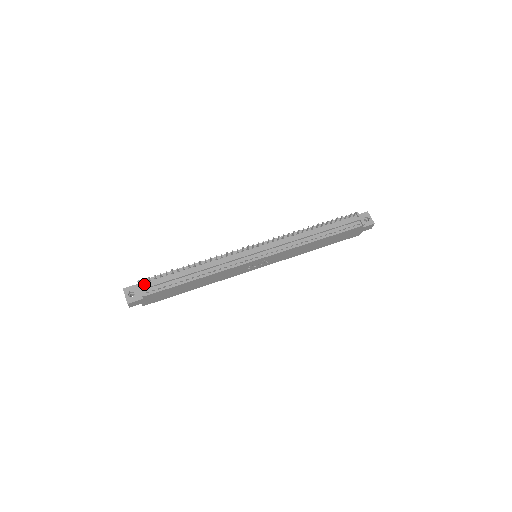
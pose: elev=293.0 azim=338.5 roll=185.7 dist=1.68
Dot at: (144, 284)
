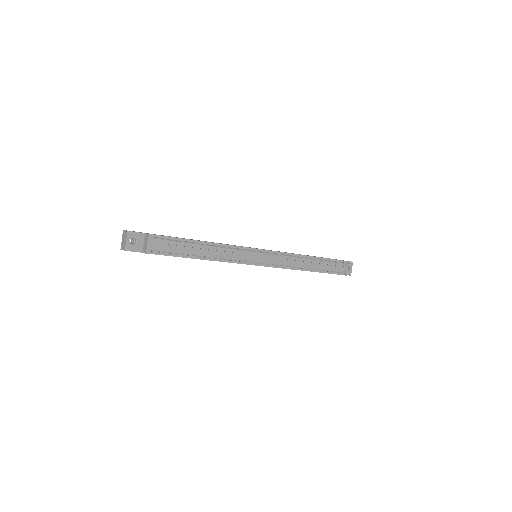
Dot at: (153, 240)
